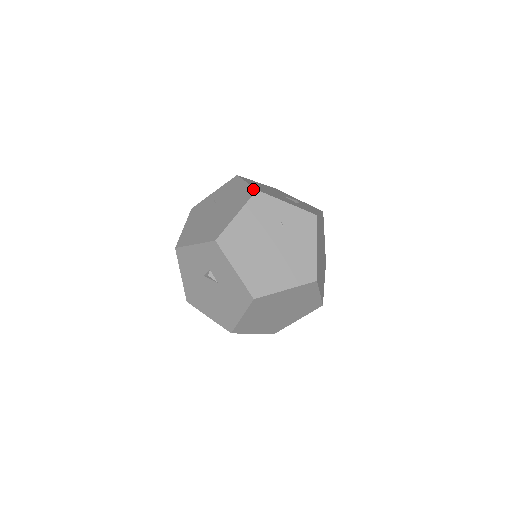
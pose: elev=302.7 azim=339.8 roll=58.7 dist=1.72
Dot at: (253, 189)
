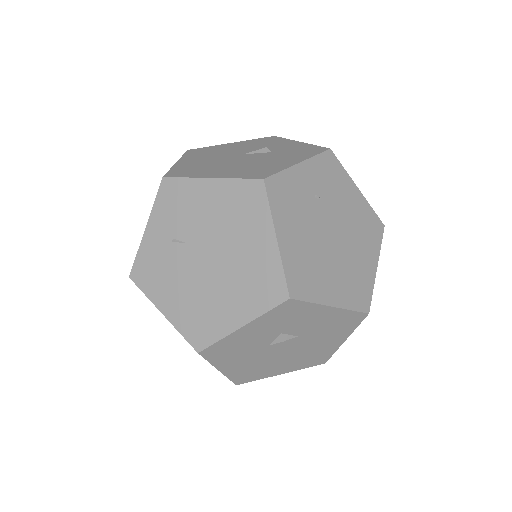
Dot at: (252, 182)
